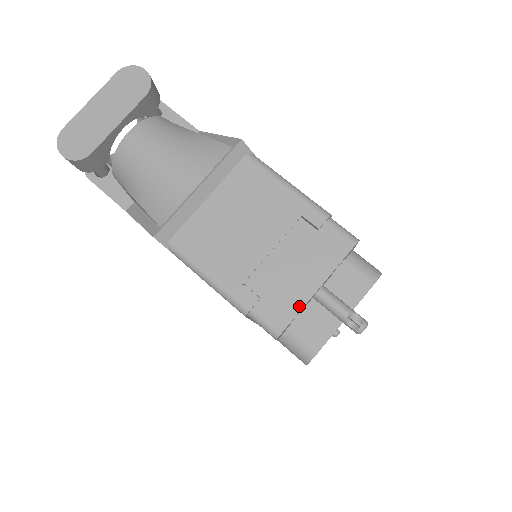
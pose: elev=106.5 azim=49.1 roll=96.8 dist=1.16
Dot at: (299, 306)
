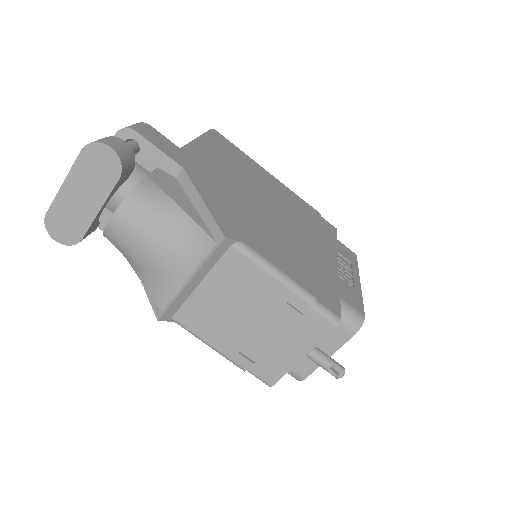
Dot at: (286, 369)
